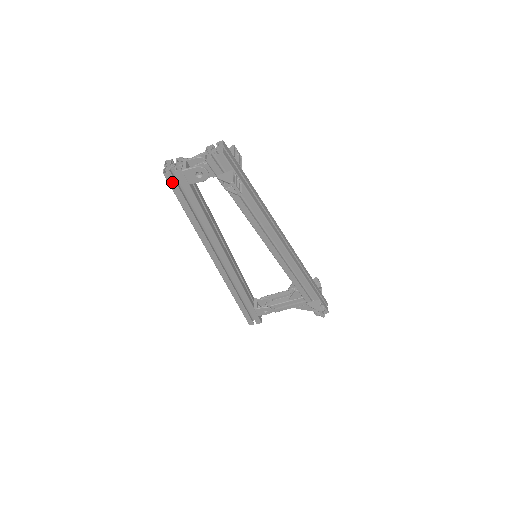
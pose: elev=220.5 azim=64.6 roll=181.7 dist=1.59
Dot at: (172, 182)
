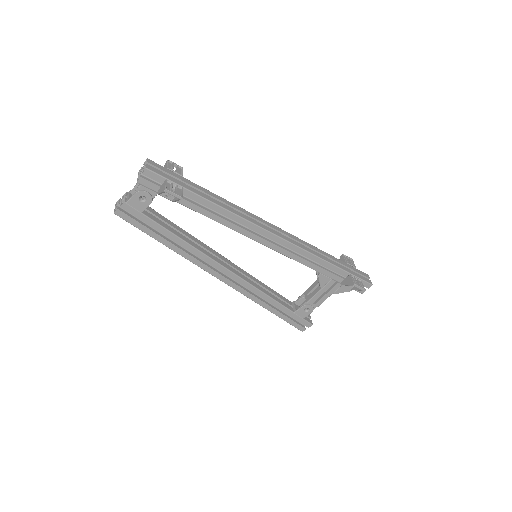
Dot at: (126, 218)
